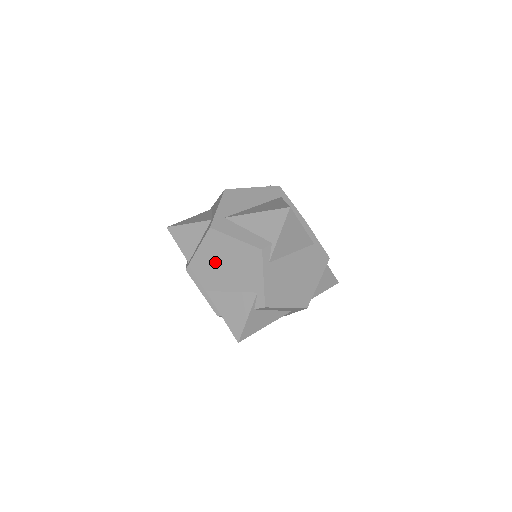
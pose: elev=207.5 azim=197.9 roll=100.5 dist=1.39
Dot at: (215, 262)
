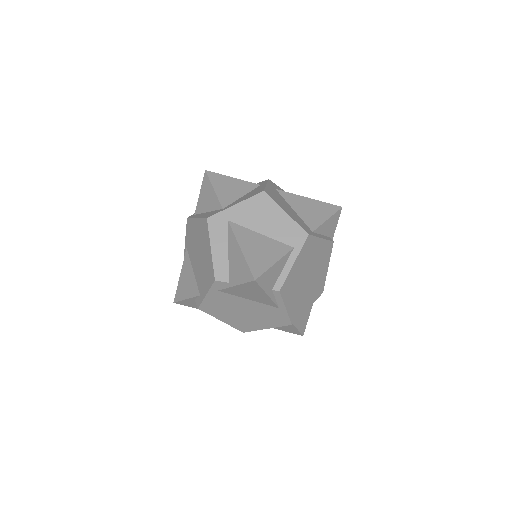
Dot at: (197, 241)
